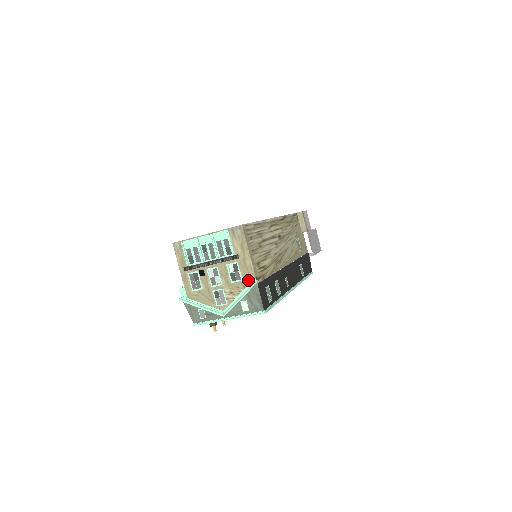
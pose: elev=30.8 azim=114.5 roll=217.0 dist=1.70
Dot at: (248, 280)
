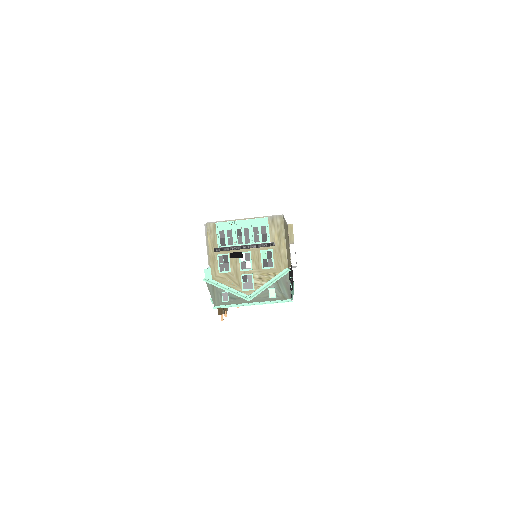
Dot at: (280, 268)
